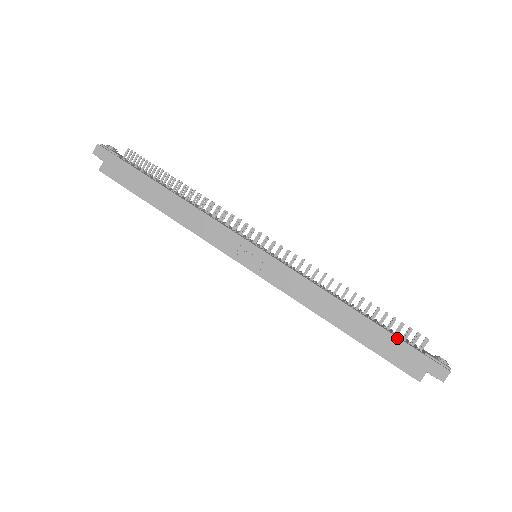
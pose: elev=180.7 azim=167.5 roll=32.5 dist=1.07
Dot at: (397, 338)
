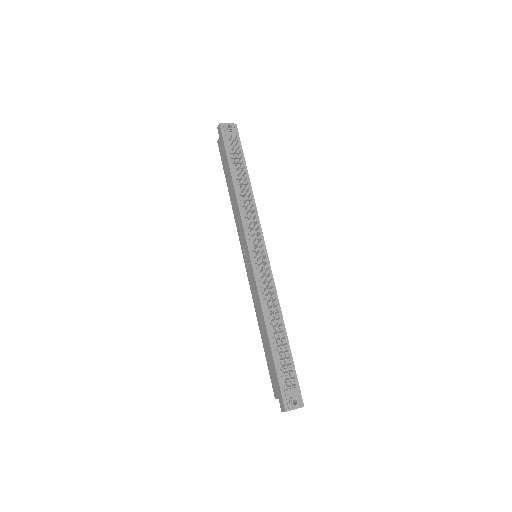
Dot at: (275, 368)
